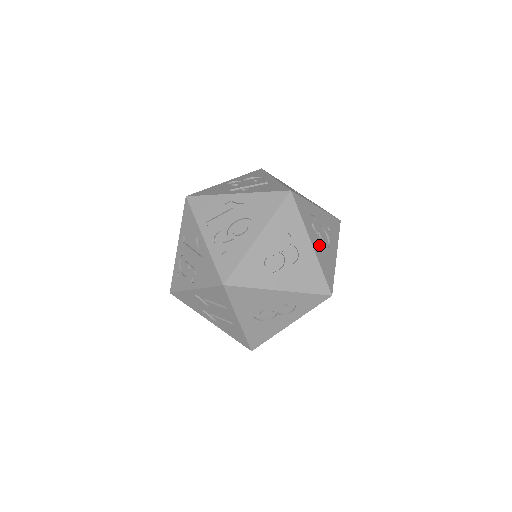
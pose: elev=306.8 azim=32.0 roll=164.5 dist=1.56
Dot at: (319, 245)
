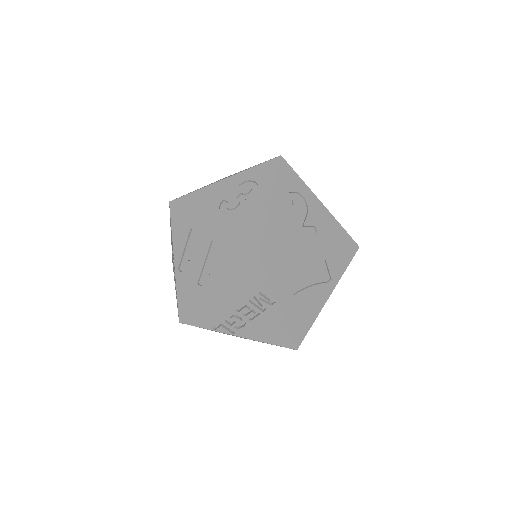
Dot at: occluded
